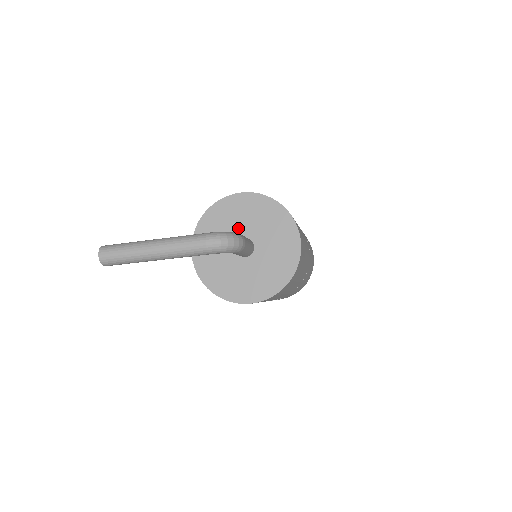
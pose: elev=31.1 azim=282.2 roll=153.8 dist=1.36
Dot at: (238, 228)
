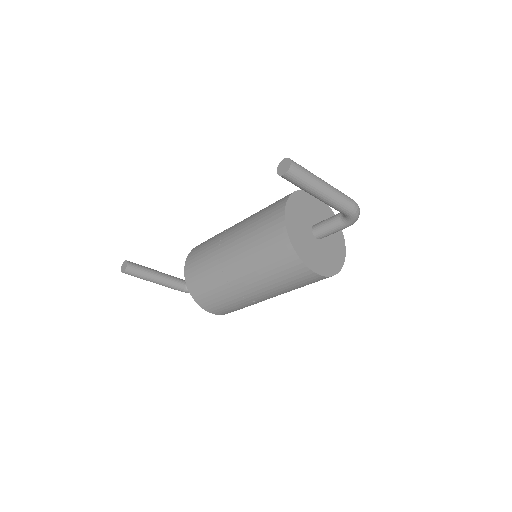
Dot at: (314, 216)
